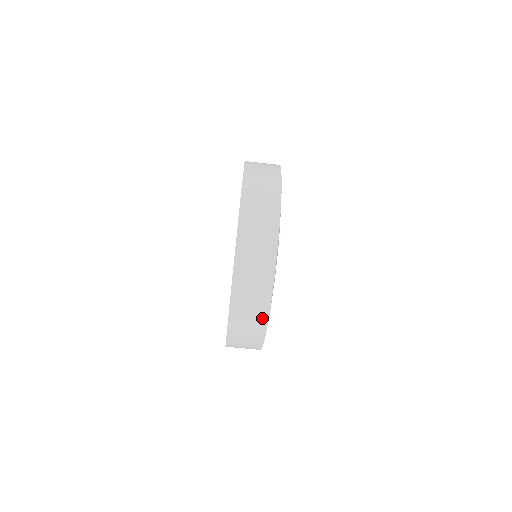
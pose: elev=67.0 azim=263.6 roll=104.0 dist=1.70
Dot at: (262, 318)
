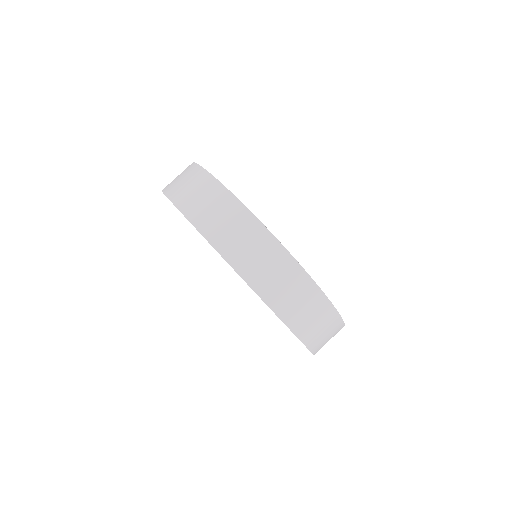
Dot at: (276, 251)
